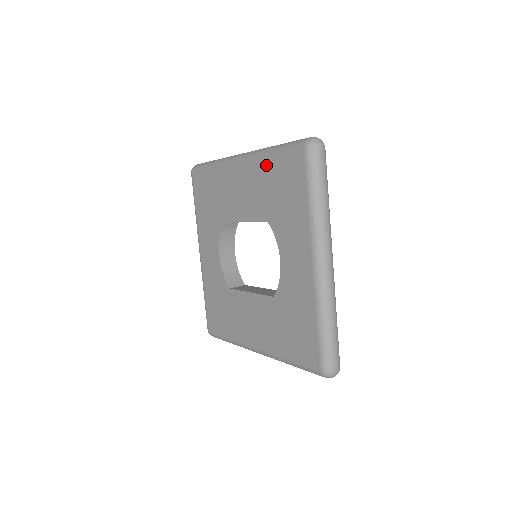
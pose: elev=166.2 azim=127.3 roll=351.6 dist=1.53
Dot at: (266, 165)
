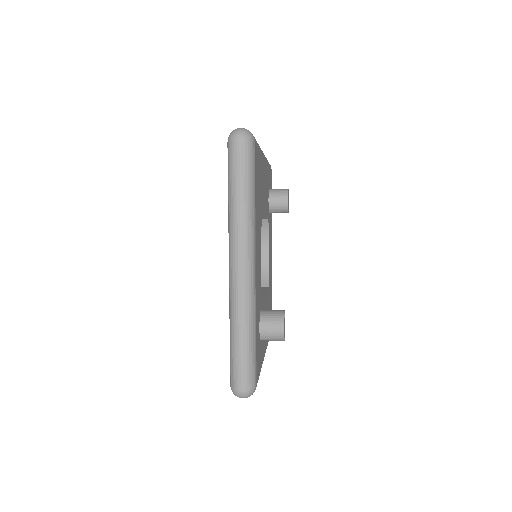
Dot at: occluded
